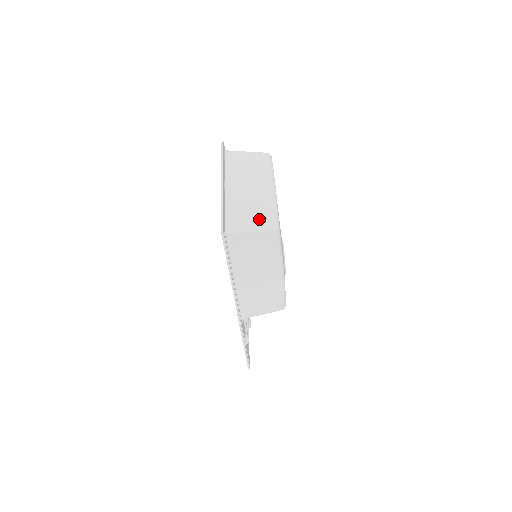
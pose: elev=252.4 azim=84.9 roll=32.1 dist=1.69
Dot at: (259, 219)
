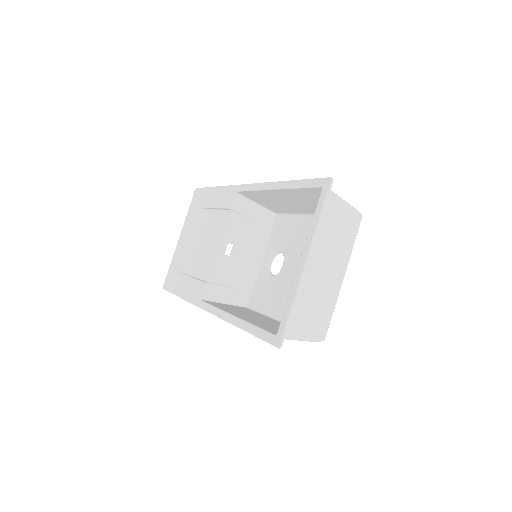
Dot at: (314, 329)
